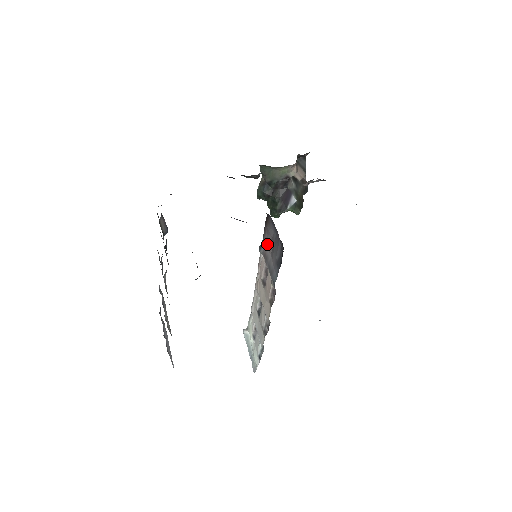
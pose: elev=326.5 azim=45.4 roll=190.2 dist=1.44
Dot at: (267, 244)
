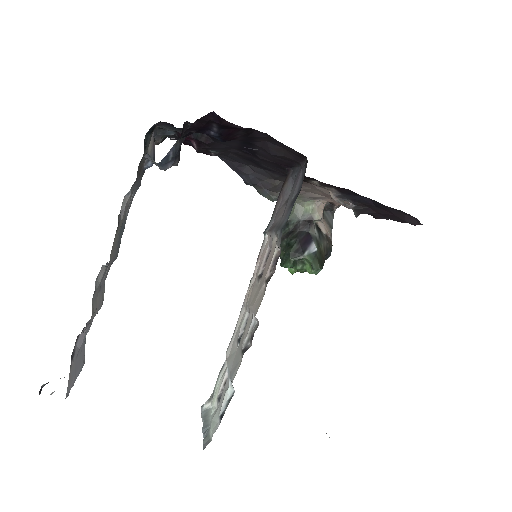
Dot at: (278, 212)
